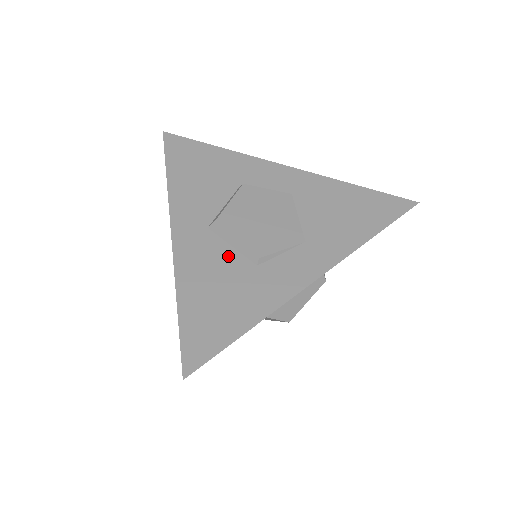
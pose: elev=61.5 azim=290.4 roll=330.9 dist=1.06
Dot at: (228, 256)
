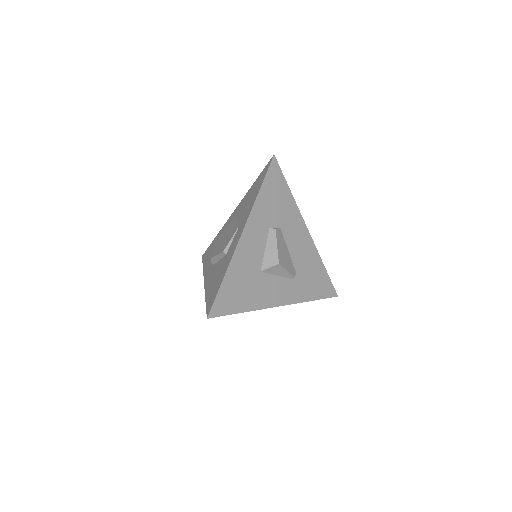
Dot at: (218, 265)
